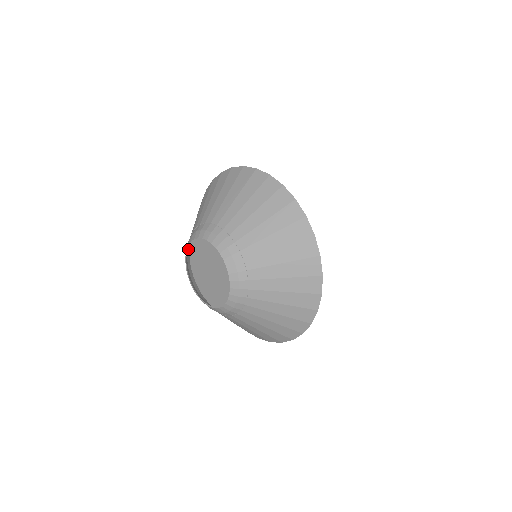
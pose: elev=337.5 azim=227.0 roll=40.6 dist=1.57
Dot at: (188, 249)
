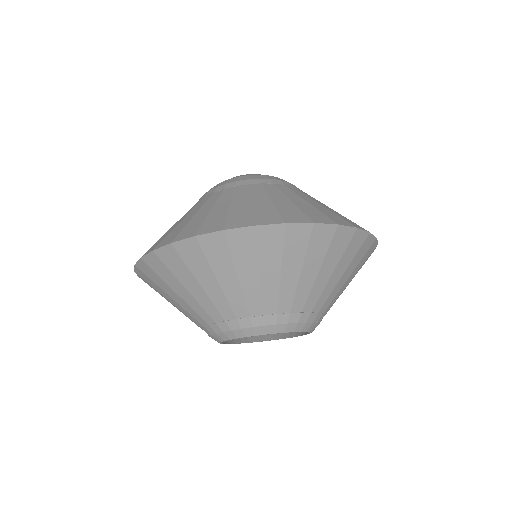
Dot at: (209, 333)
